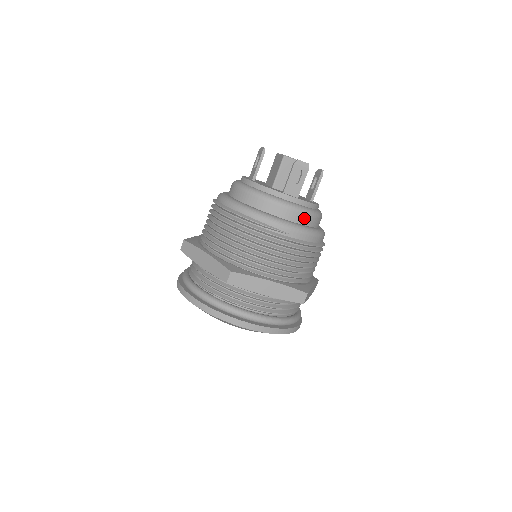
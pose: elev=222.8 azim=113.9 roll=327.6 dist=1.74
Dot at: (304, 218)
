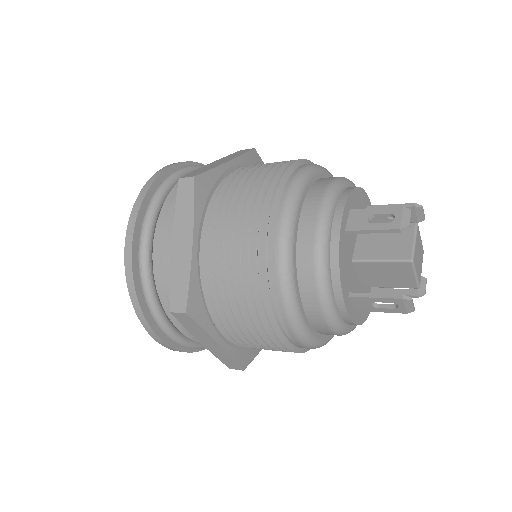
Dot at: (330, 334)
